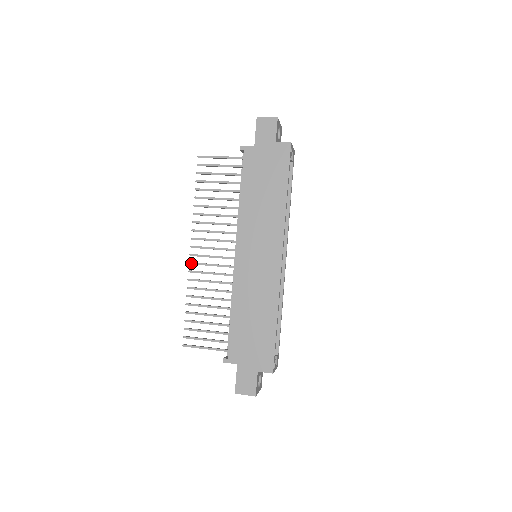
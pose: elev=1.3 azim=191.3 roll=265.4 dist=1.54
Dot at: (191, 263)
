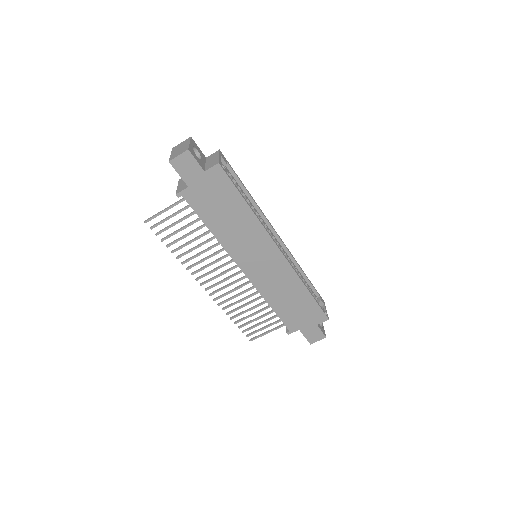
Dot at: (211, 295)
